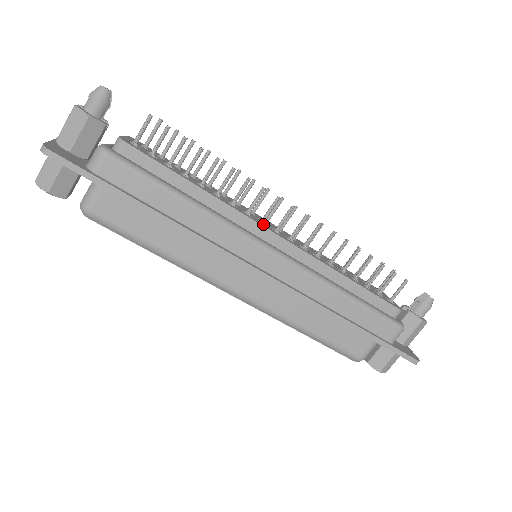
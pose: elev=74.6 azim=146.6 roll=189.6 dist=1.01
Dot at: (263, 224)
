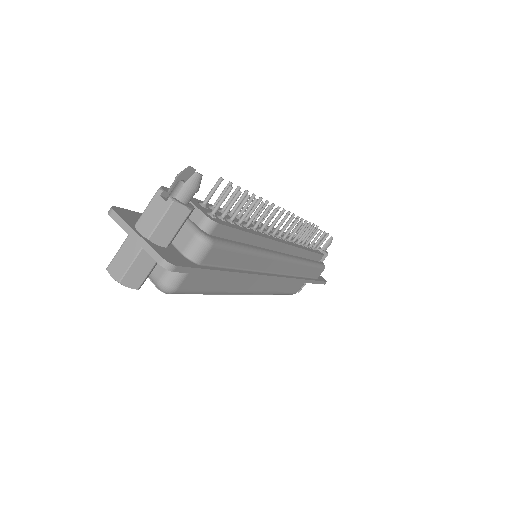
Dot at: (272, 235)
